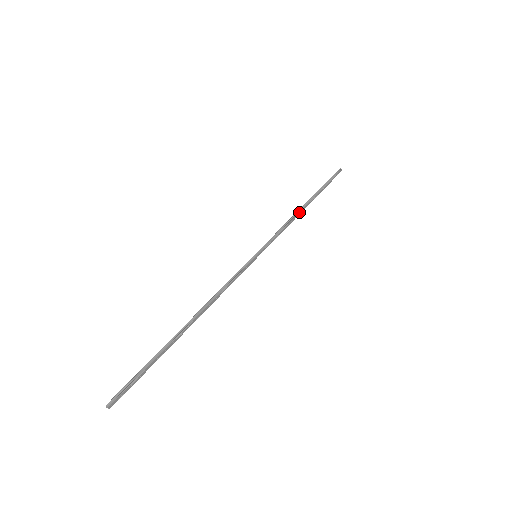
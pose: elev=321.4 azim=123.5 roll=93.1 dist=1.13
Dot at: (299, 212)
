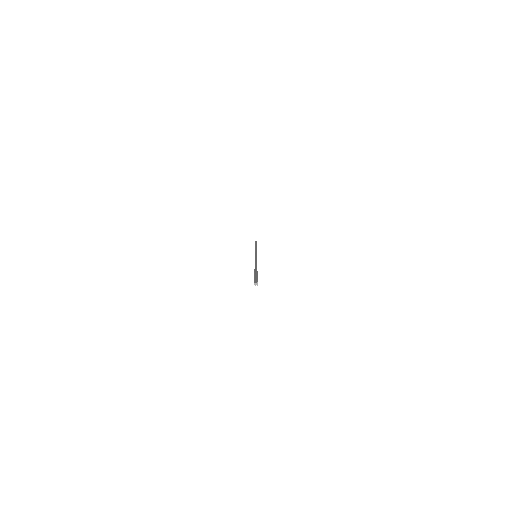
Dot at: occluded
